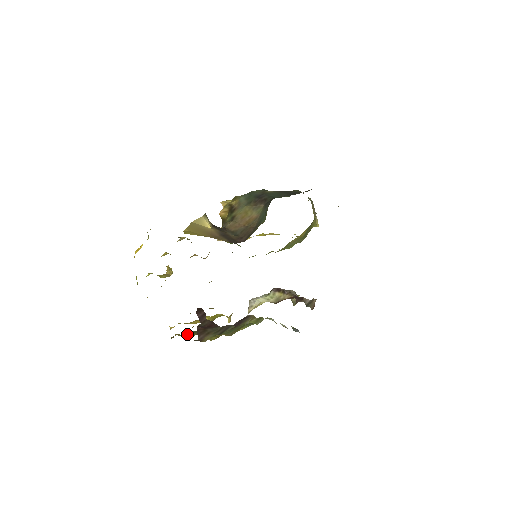
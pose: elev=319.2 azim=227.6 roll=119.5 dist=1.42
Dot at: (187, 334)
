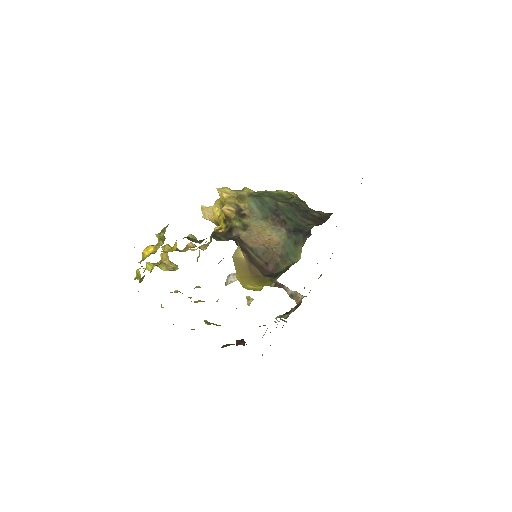
Dot at: occluded
